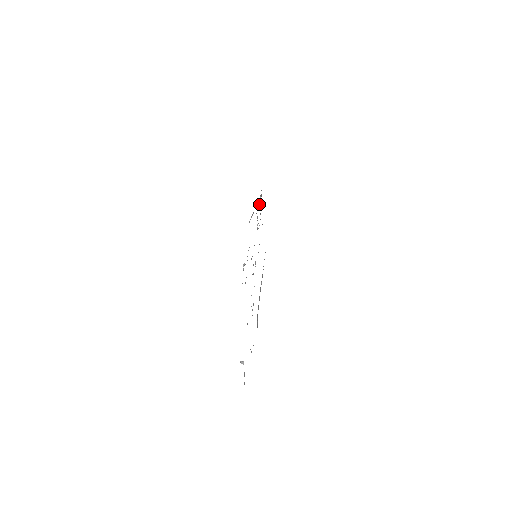
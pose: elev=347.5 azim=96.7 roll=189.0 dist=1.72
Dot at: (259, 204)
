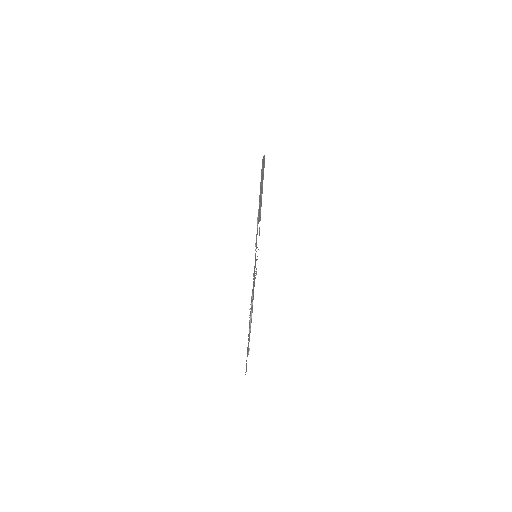
Dot at: (256, 239)
